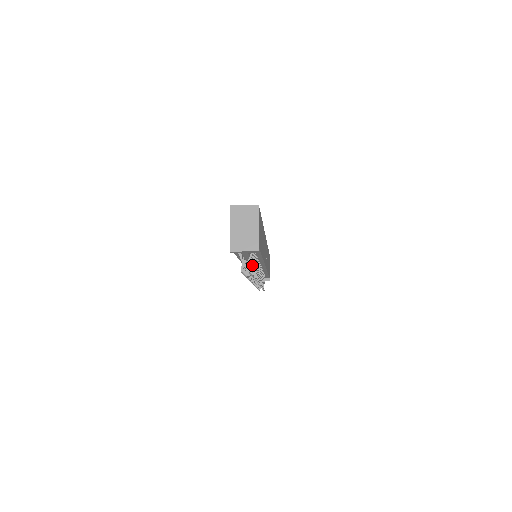
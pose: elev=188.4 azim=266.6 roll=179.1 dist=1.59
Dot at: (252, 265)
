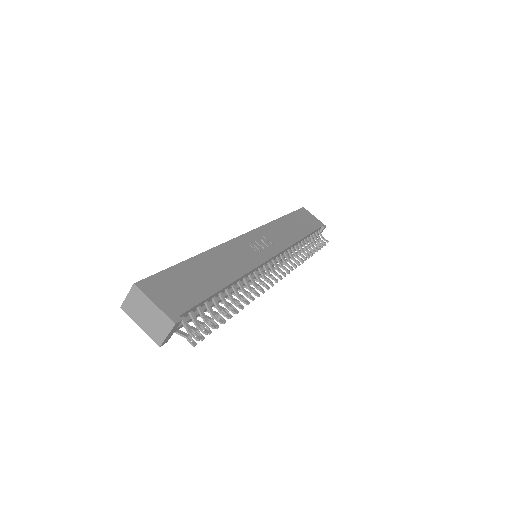
Dot at: (217, 309)
